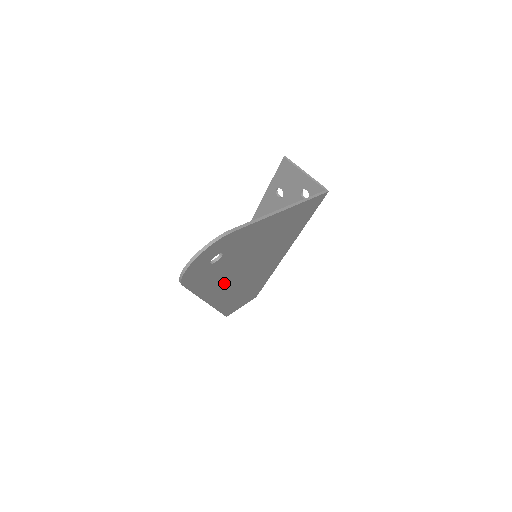
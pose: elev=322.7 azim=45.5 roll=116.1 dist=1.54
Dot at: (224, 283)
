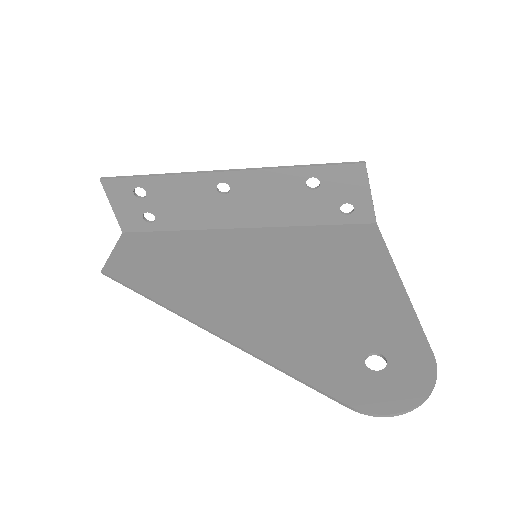
Dot at: (260, 320)
